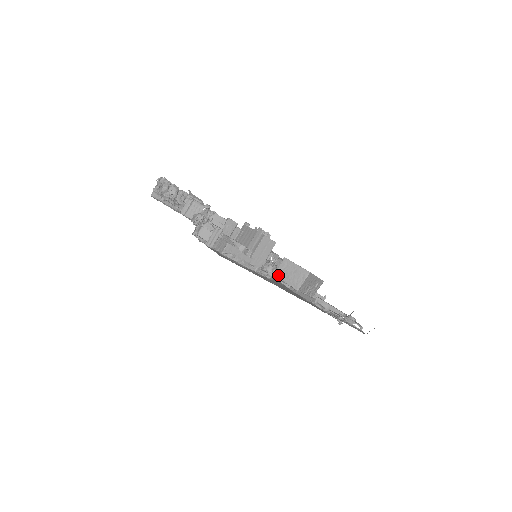
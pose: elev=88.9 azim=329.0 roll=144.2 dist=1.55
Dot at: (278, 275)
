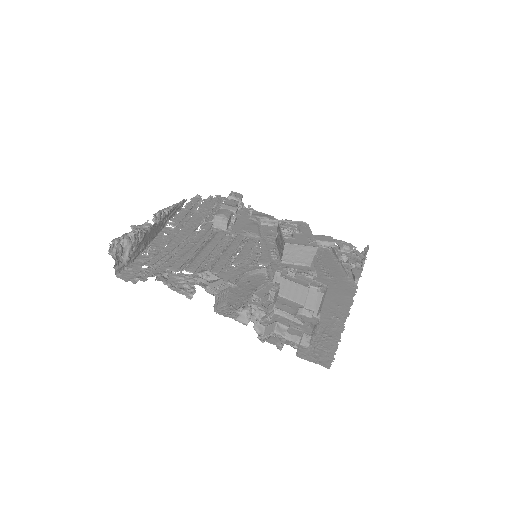
Dot at: (284, 260)
